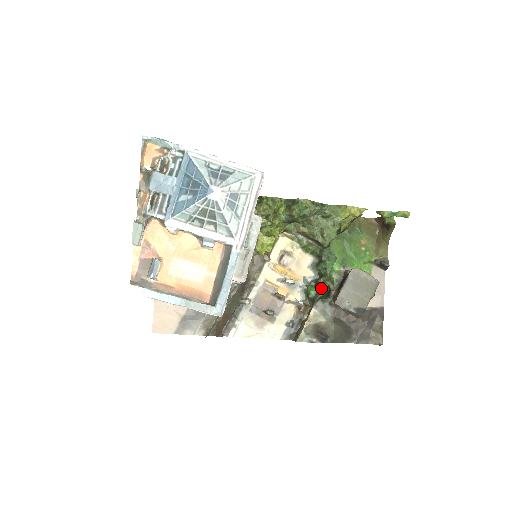
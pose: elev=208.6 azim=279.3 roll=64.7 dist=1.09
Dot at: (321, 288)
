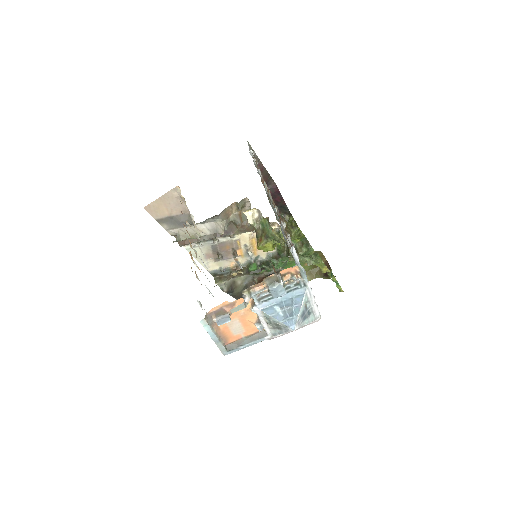
Dot at: (260, 271)
